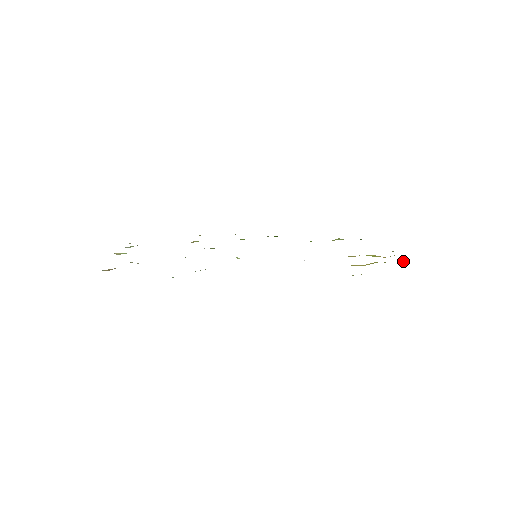
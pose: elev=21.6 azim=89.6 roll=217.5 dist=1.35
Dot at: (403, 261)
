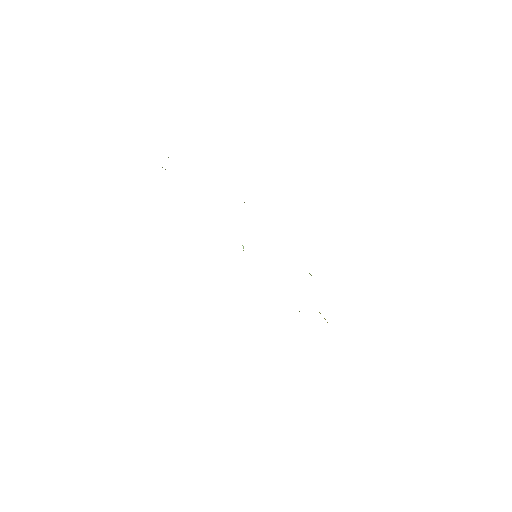
Dot at: occluded
